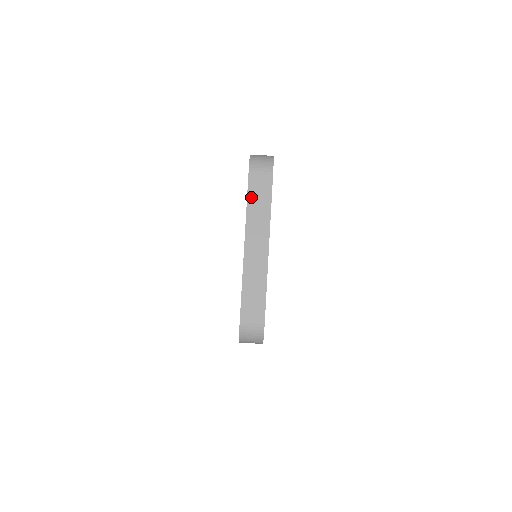
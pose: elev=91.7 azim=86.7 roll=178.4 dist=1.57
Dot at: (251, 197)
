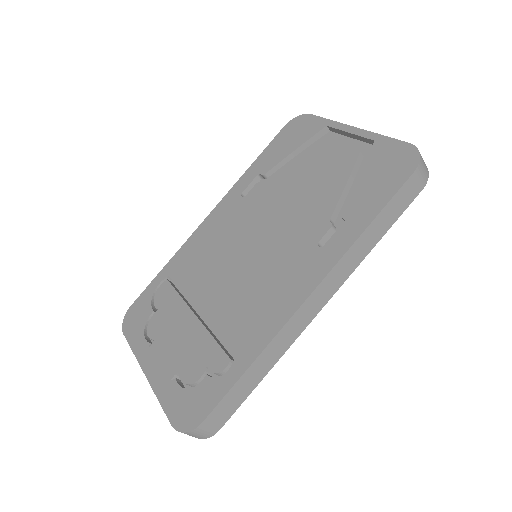
Dot at: (164, 408)
